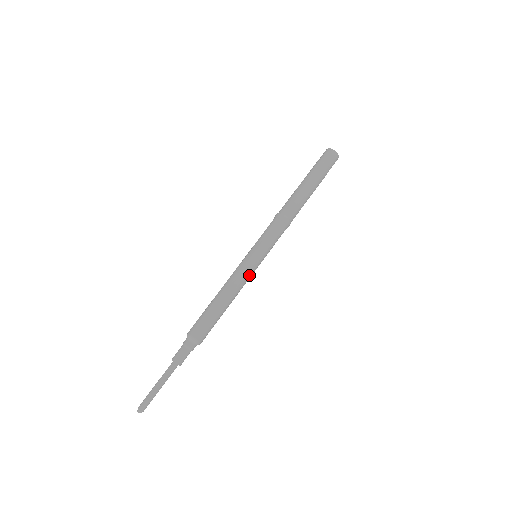
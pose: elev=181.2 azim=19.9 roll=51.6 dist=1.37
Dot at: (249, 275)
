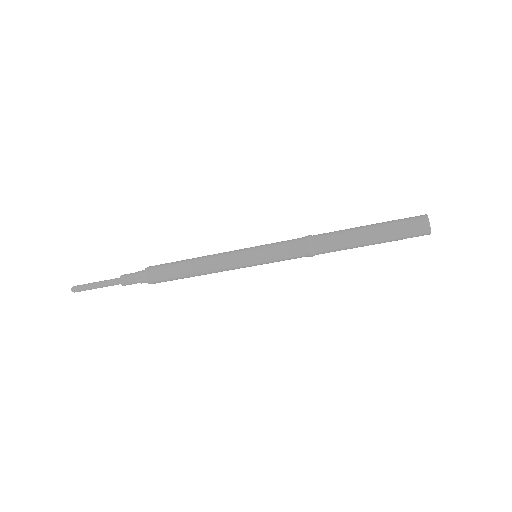
Dot at: (233, 268)
